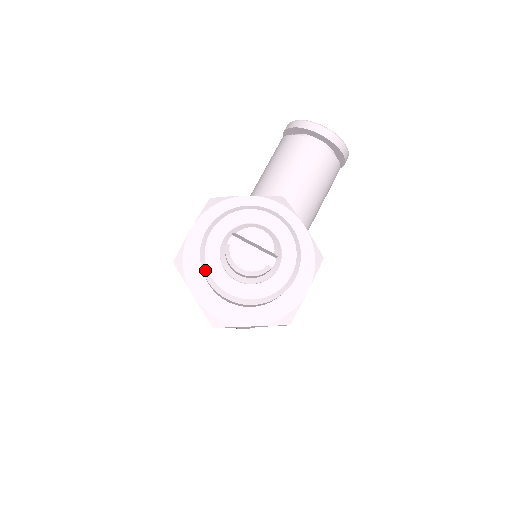
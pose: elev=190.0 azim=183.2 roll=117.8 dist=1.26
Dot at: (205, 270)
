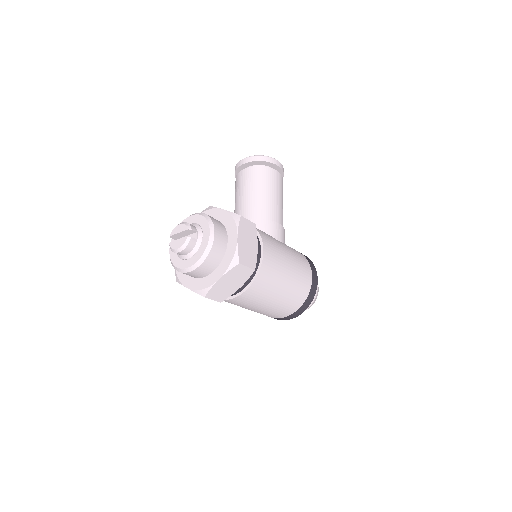
Dot at: (174, 267)
